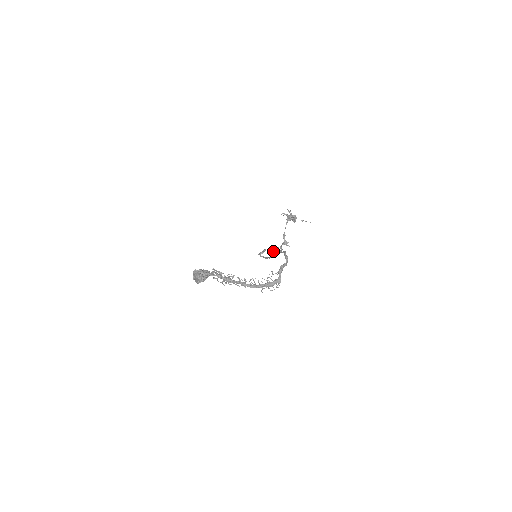
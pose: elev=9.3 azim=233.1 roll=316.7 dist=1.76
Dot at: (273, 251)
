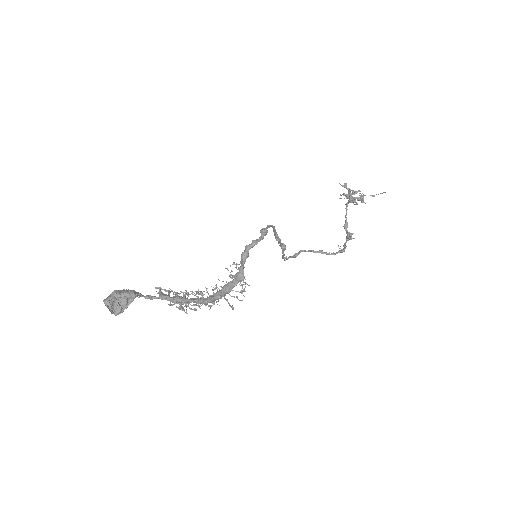
Dot at: (324, 252)
